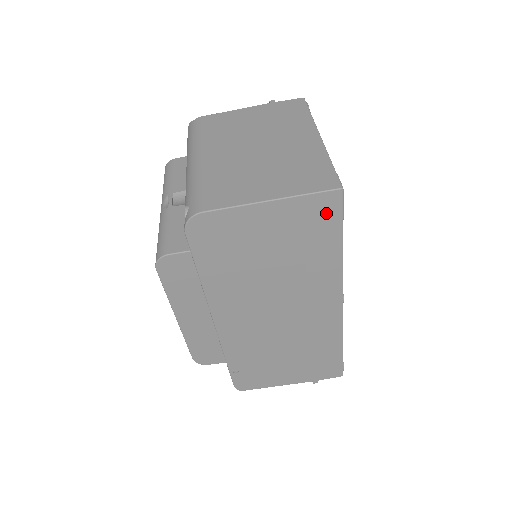
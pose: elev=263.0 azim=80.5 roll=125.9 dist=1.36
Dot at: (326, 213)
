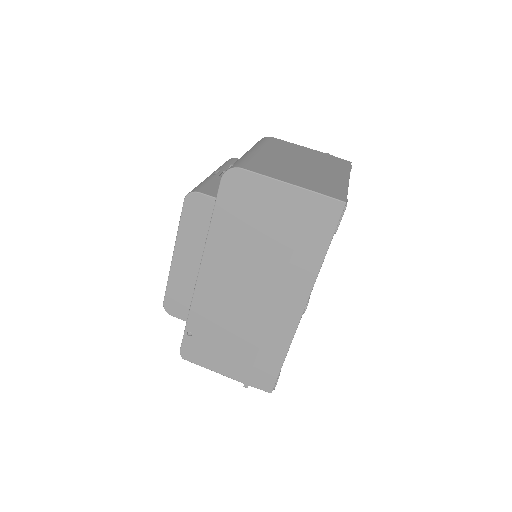
Dot at: (326, 217)
